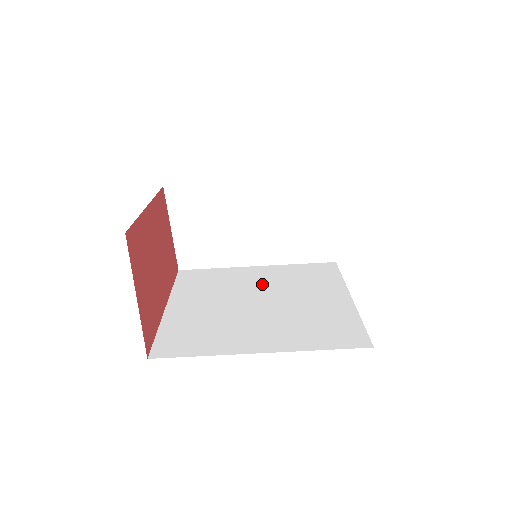
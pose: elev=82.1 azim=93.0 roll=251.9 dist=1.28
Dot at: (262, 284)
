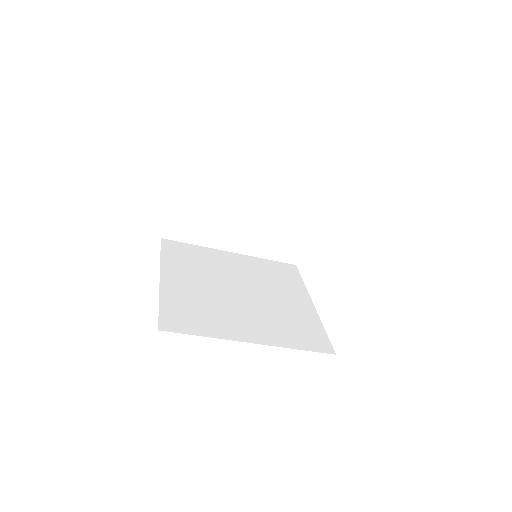
Dot at: (240, 273)
